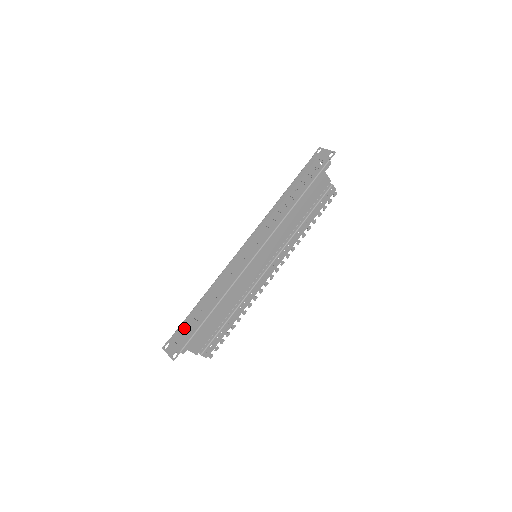
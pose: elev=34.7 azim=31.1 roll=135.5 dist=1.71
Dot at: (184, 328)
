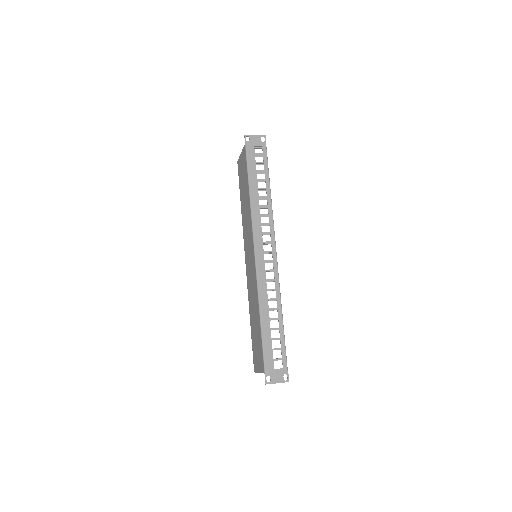
Dot at: (271, 353)
